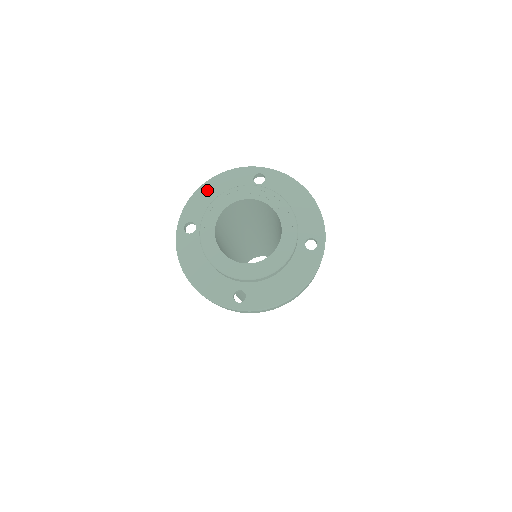
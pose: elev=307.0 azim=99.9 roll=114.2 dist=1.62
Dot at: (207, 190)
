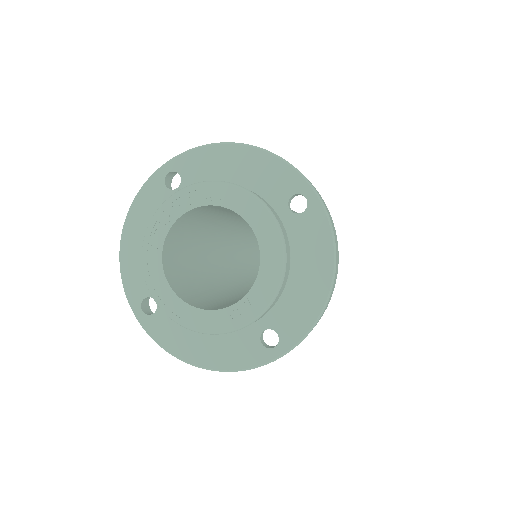
Dot at: (130, 247)
